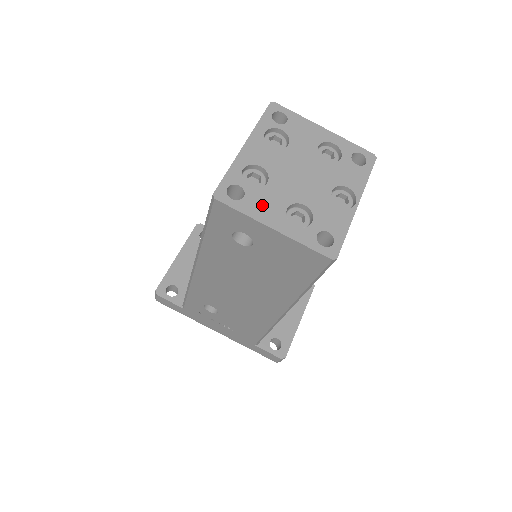
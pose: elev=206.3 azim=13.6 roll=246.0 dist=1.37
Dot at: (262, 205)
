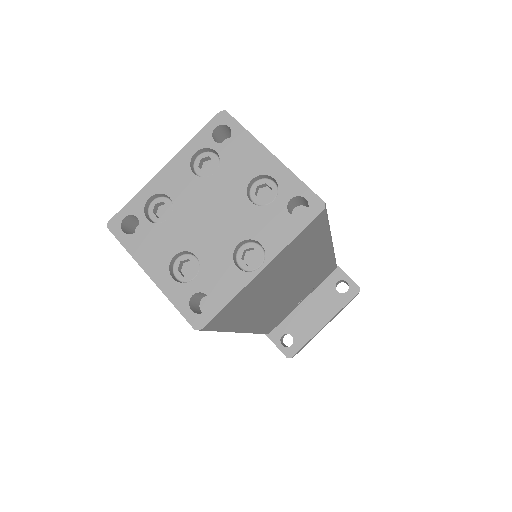
Dot at: (150, 245)
